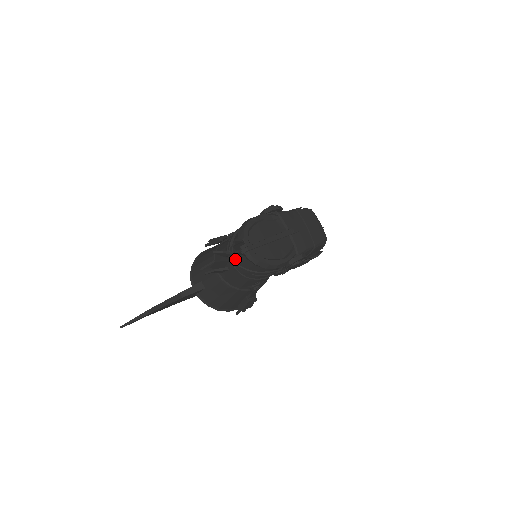
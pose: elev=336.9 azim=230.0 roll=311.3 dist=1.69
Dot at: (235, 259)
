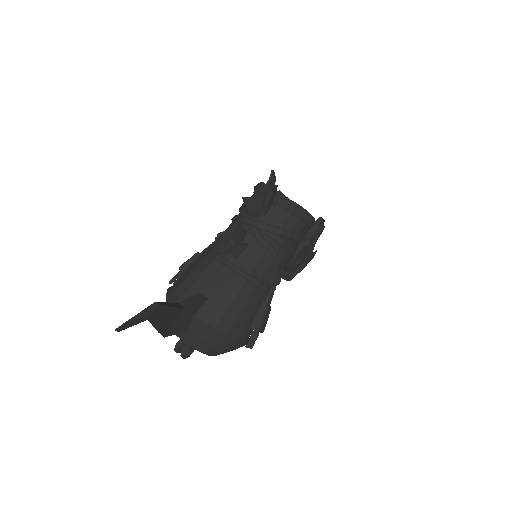
Dot at: (260, 220)
